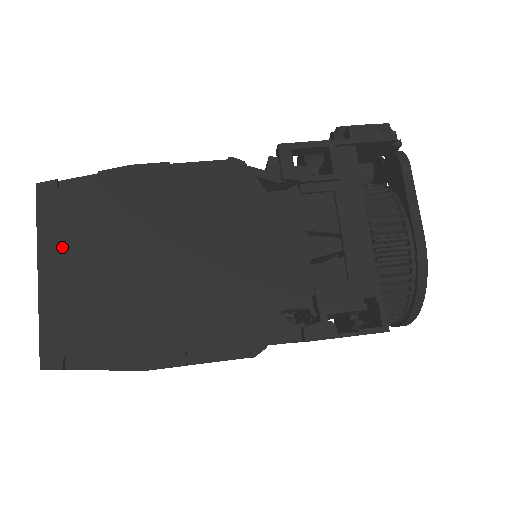
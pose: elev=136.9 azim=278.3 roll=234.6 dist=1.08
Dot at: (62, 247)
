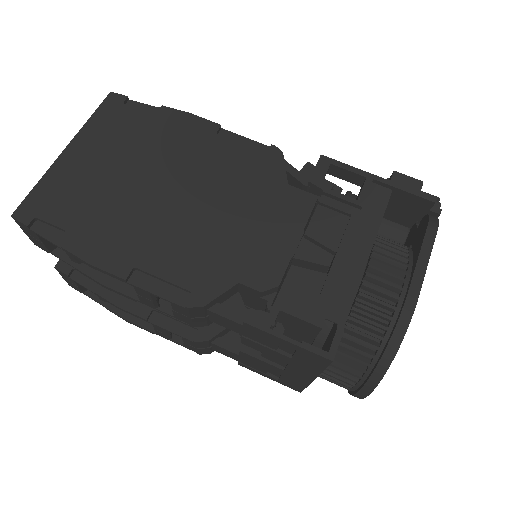
Dot at: (96, 141)
